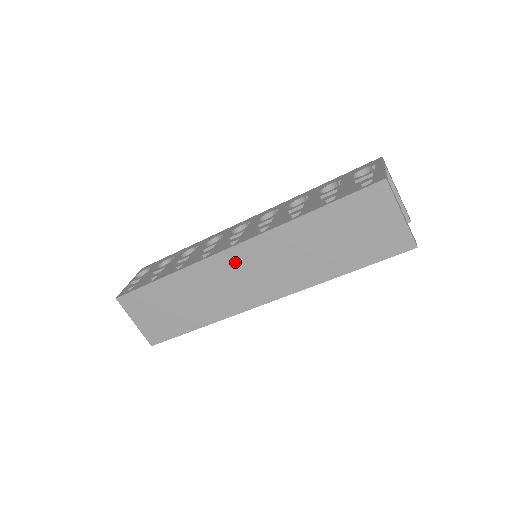
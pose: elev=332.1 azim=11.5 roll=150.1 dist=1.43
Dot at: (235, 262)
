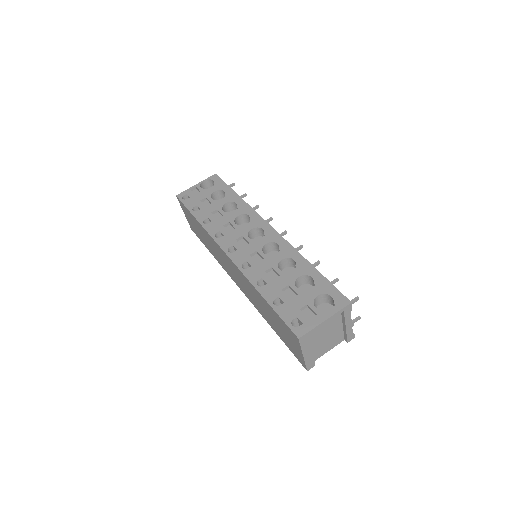
Dot at: (227, 259)
